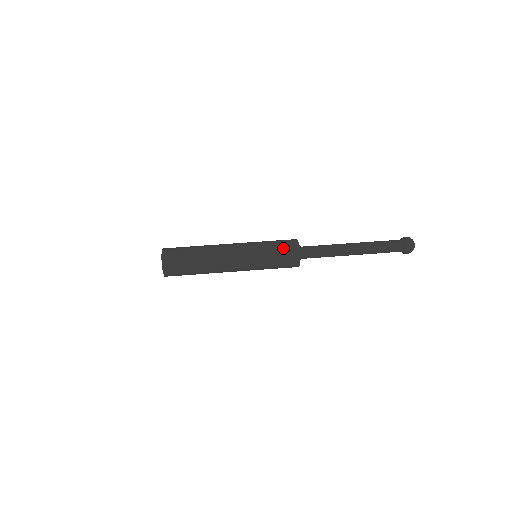
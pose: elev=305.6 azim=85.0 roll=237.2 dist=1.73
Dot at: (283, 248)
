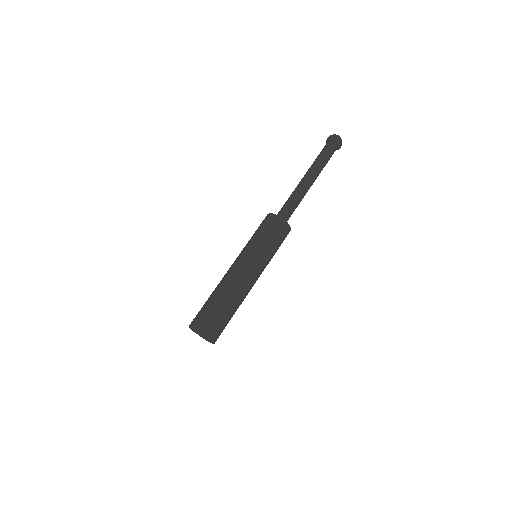
Dot at: (282, 239)
